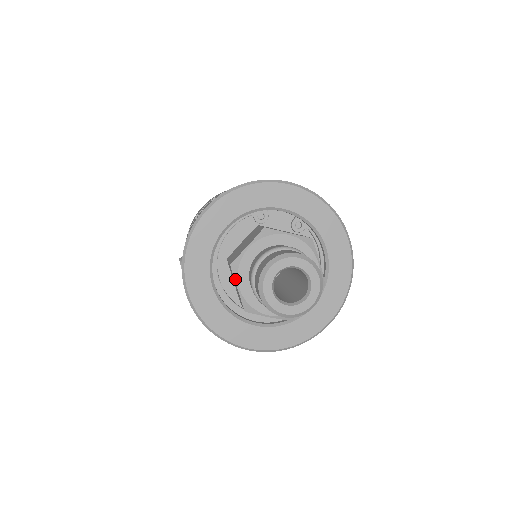
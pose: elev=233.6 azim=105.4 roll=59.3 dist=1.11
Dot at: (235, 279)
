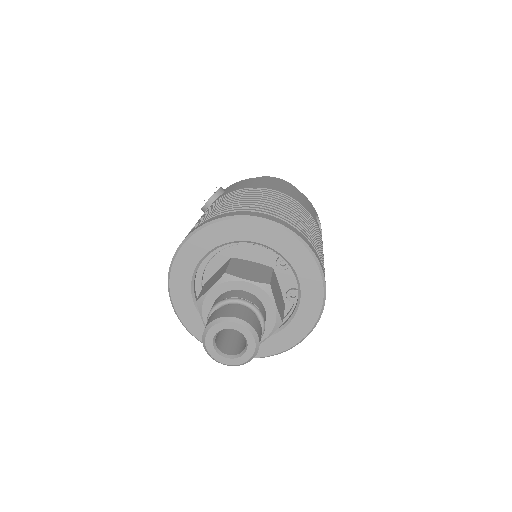
Dot at: (216, 283)
